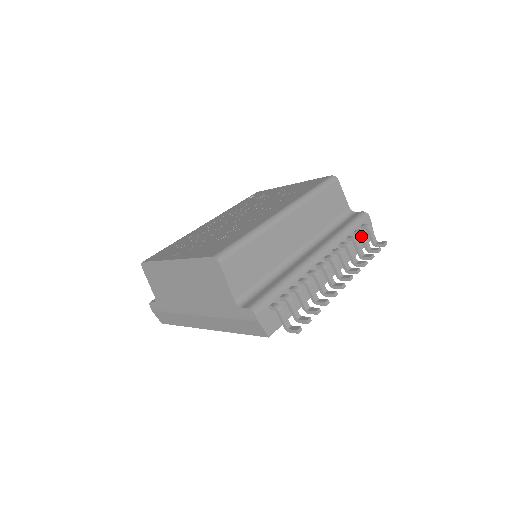
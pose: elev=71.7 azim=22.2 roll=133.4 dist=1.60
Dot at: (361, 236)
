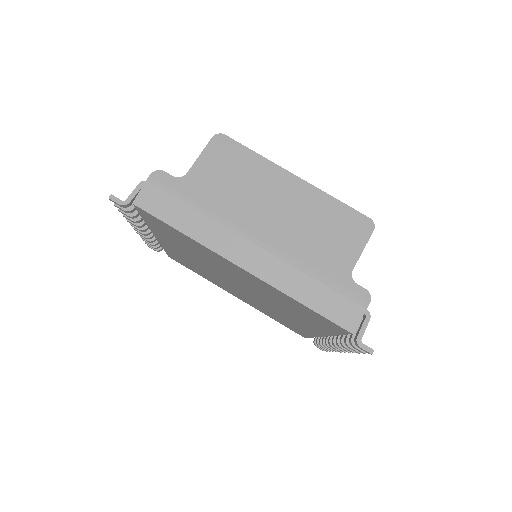
Dot at: occluded
